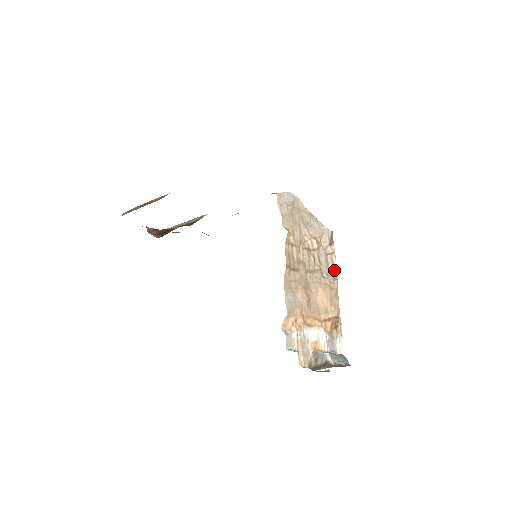
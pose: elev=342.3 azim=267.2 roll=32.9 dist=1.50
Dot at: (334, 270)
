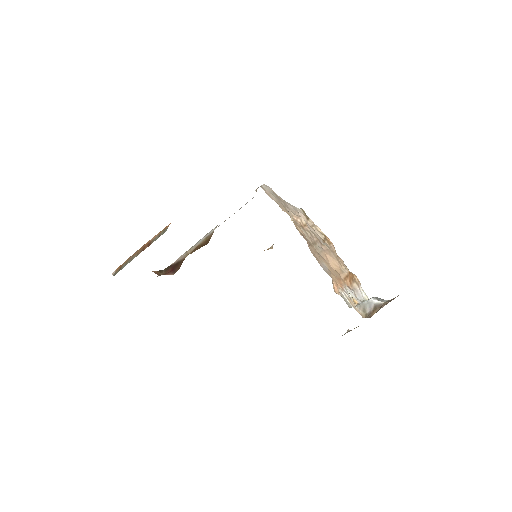
Dot at: (324, 237)
